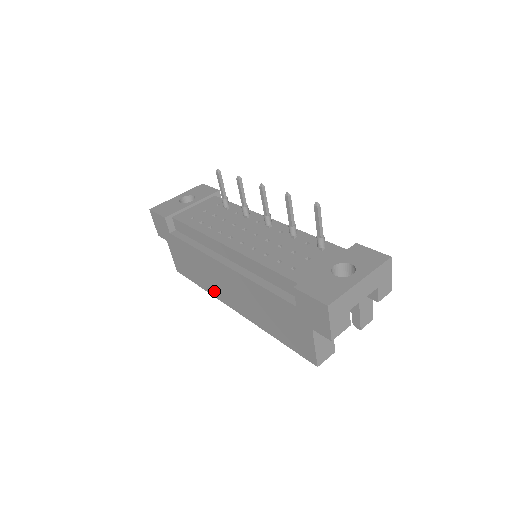
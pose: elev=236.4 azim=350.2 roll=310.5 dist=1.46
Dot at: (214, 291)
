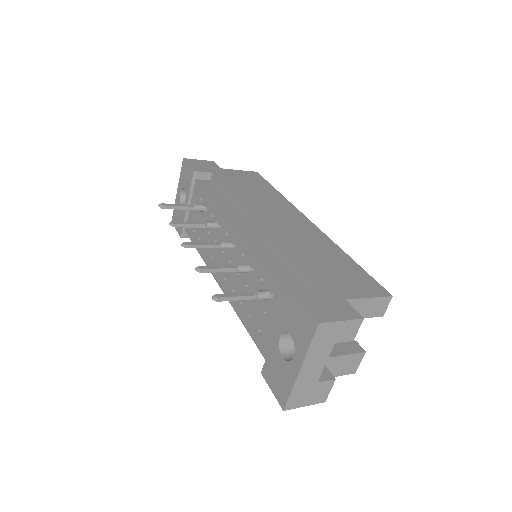
Dot at: occluded
